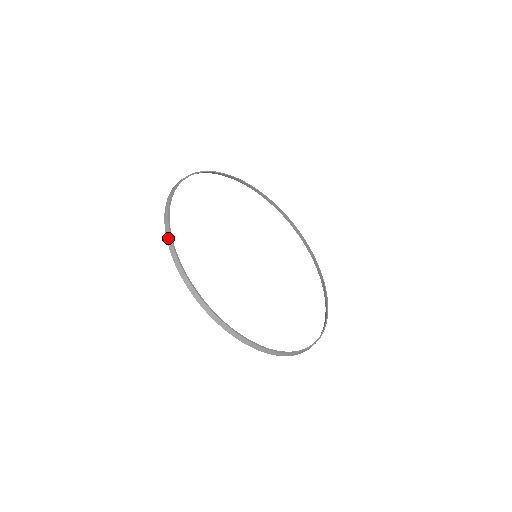
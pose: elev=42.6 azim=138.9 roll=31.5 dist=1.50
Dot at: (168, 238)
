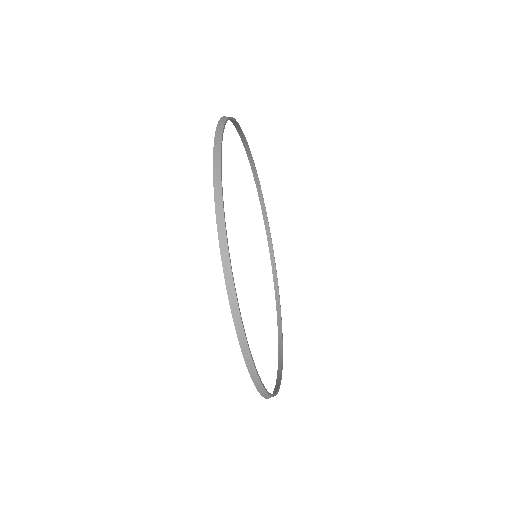
Dot at: (220, 125)
